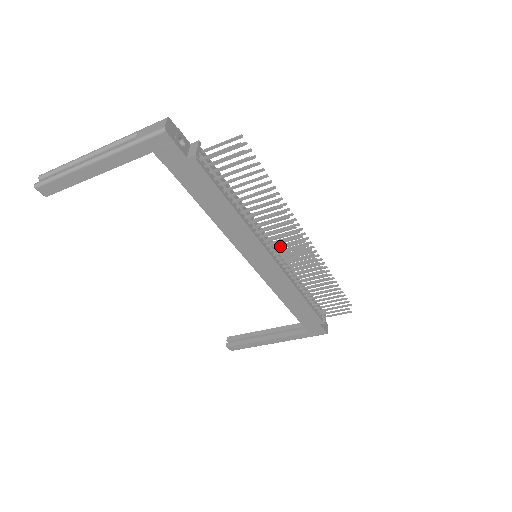
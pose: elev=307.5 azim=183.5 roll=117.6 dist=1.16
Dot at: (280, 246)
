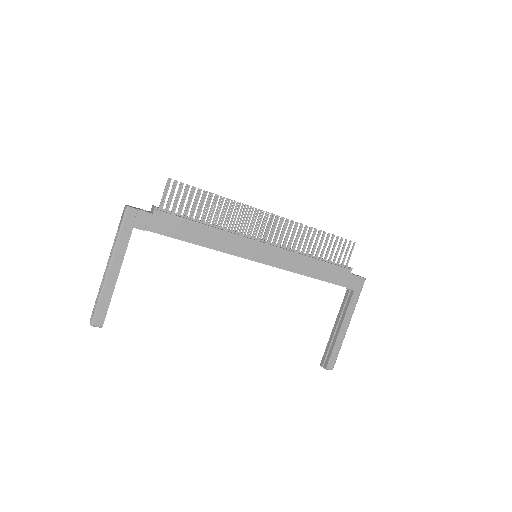
Dot at: (261, 235)
